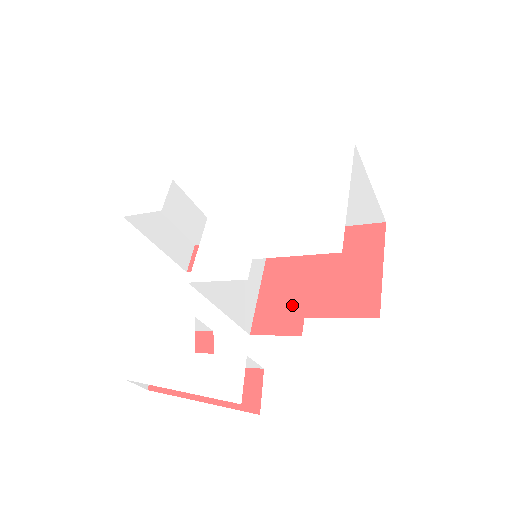
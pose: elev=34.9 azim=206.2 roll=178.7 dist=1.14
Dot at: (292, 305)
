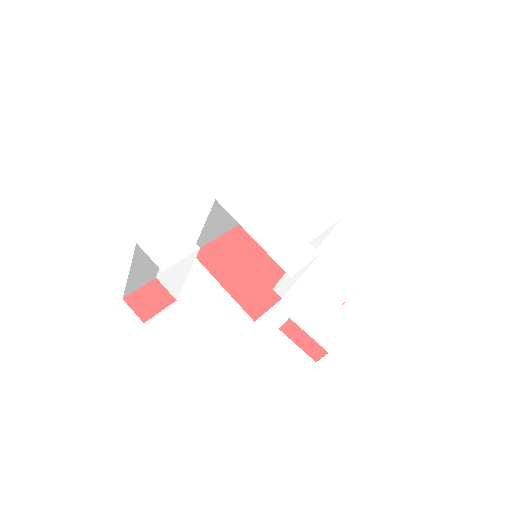
Dot at: (258, 287)
